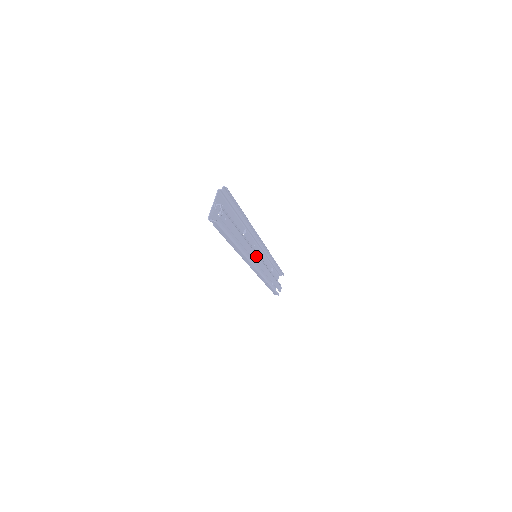
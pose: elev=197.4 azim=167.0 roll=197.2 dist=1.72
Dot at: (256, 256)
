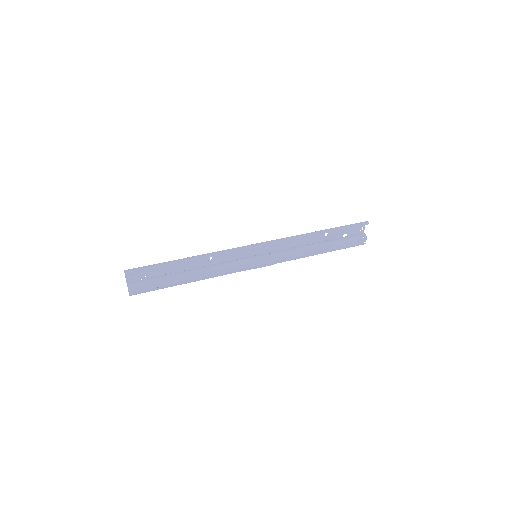
Dot at: (244, 264)
